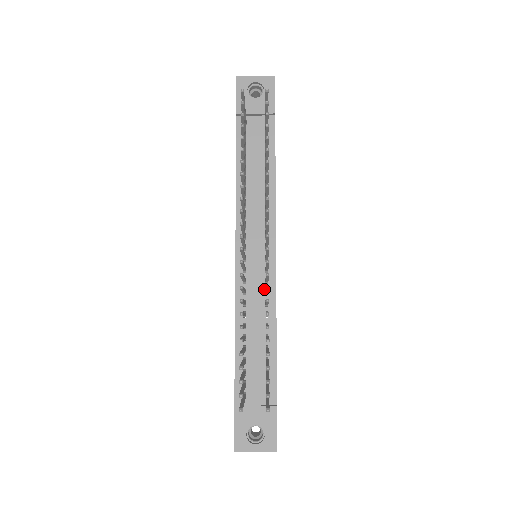
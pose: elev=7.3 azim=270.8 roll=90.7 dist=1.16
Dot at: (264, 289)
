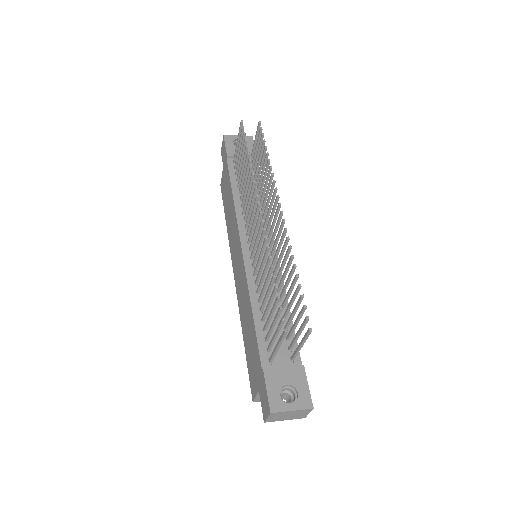
Dot at: occluded
